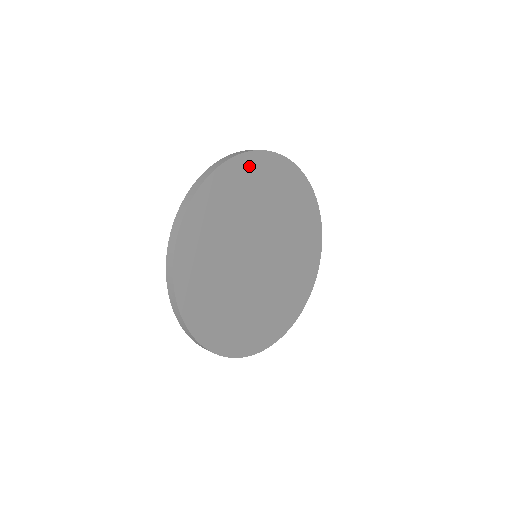
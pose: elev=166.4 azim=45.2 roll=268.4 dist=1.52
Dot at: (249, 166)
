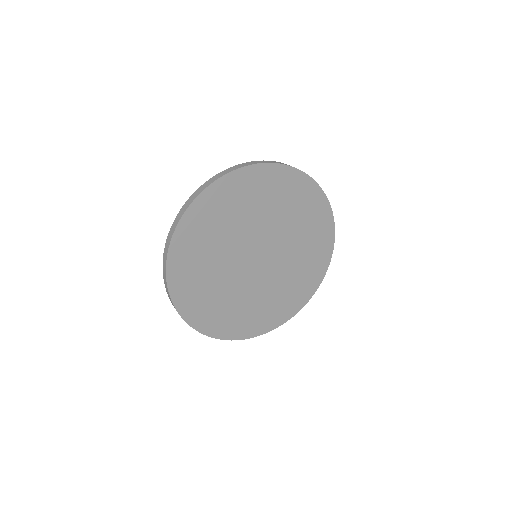
Dot at: (224, 190)
